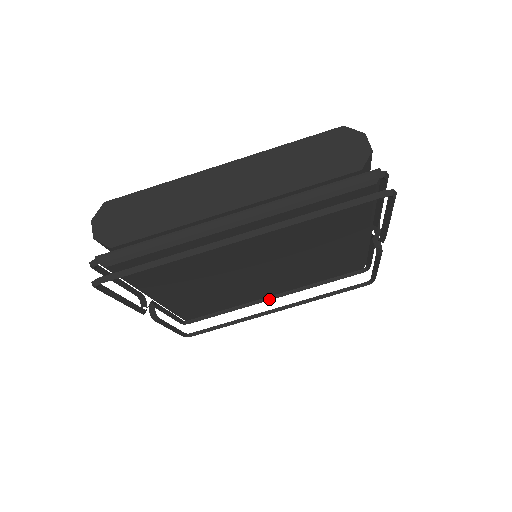
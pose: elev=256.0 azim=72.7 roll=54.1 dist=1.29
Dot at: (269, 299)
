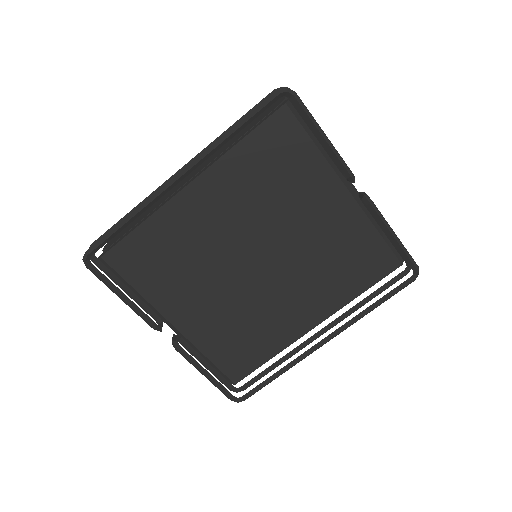
Dot at: (316, 337)
